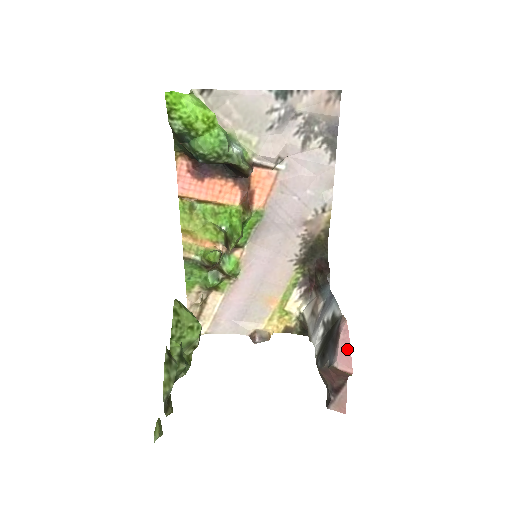
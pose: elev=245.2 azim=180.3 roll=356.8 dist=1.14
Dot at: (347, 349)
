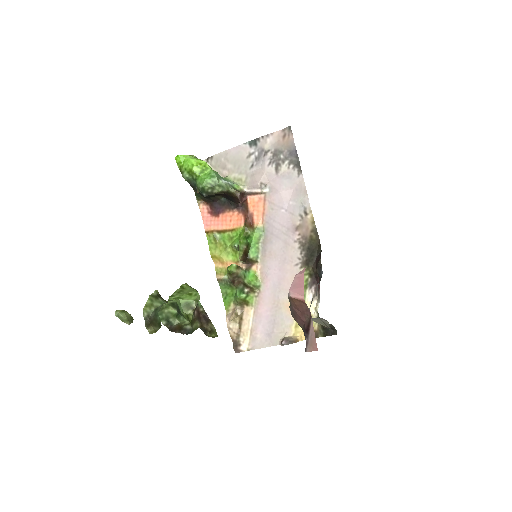
Dot at: (300, 283)
